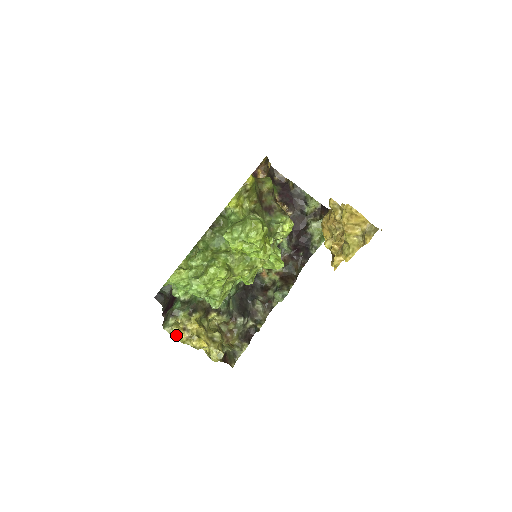
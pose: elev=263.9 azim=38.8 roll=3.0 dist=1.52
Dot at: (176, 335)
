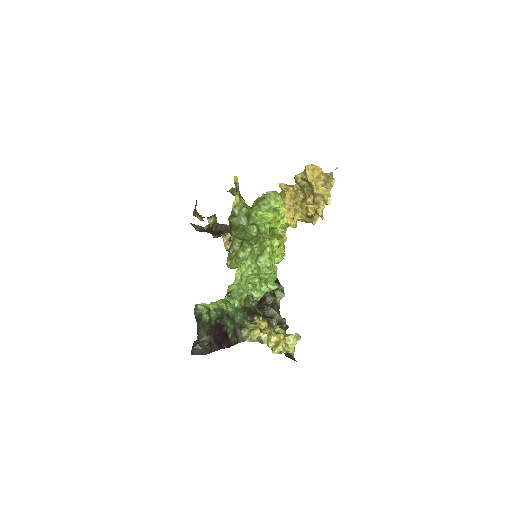
Dot at: (259, 339)
